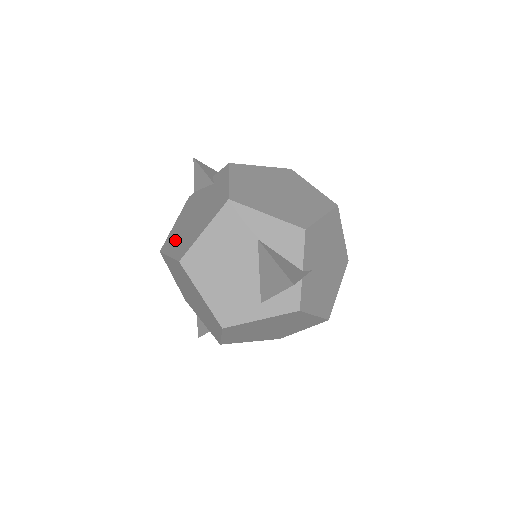
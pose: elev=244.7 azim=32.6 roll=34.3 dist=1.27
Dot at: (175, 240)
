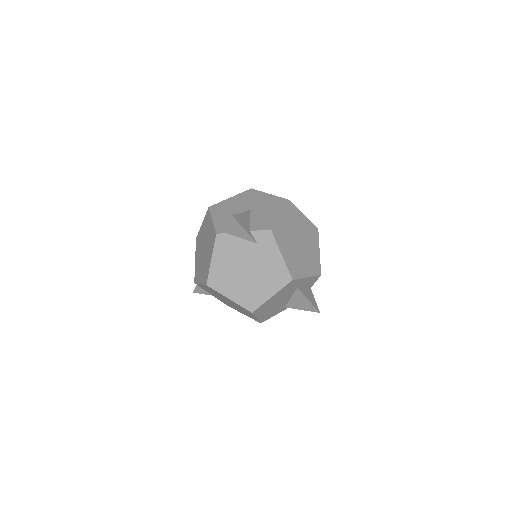
Dot at: (229, 285)
